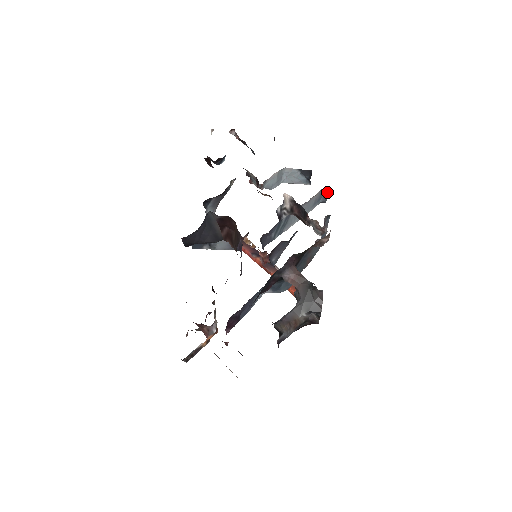
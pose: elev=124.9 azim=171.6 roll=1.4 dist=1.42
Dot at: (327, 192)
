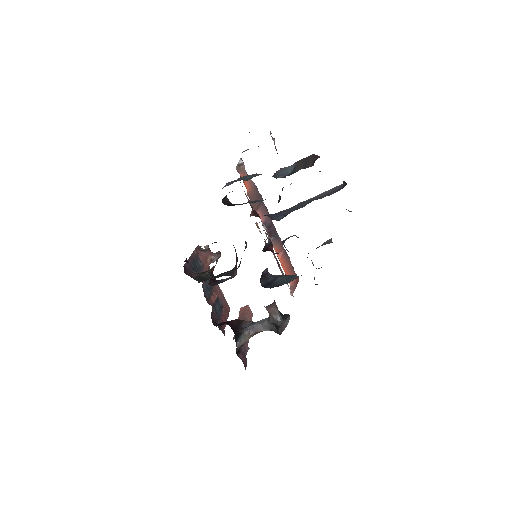
Dot at: (351, 211)
